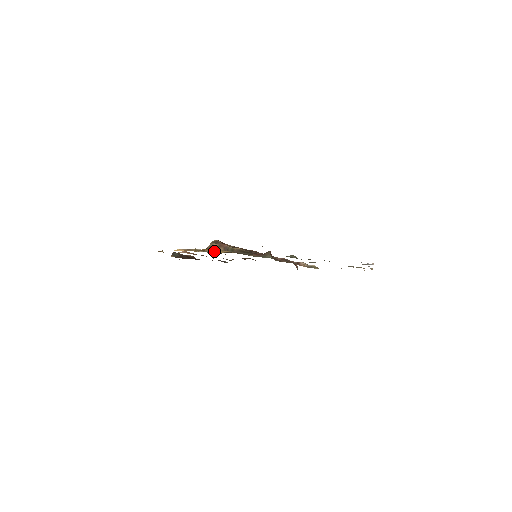
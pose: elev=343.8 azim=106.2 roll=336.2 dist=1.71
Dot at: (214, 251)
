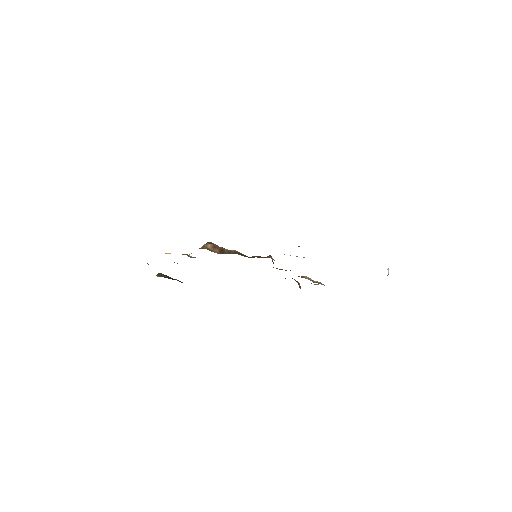
Dot at: occluded
